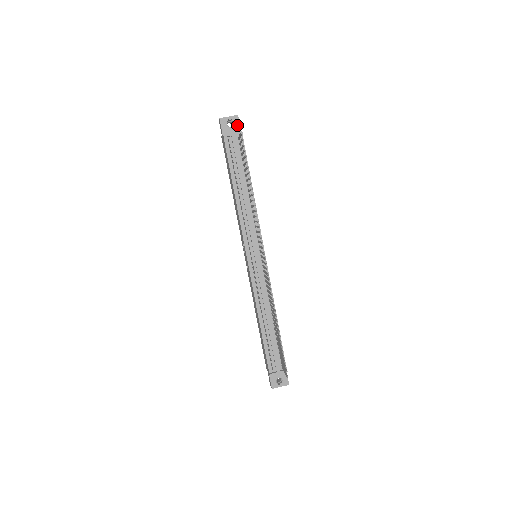
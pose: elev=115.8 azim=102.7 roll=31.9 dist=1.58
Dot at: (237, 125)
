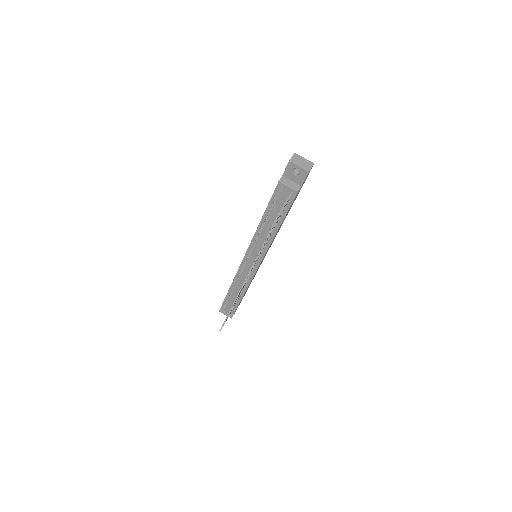
Dot at: (302, 178)
